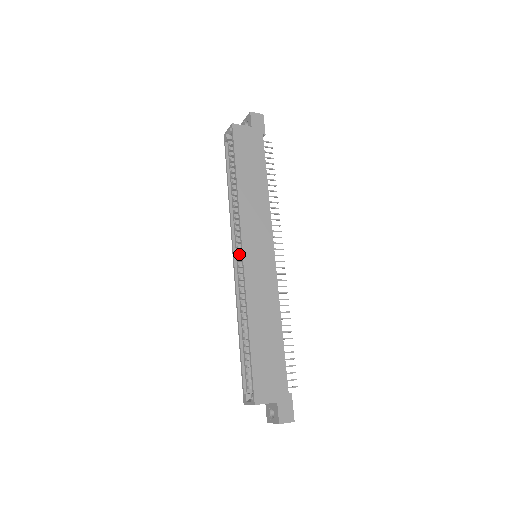
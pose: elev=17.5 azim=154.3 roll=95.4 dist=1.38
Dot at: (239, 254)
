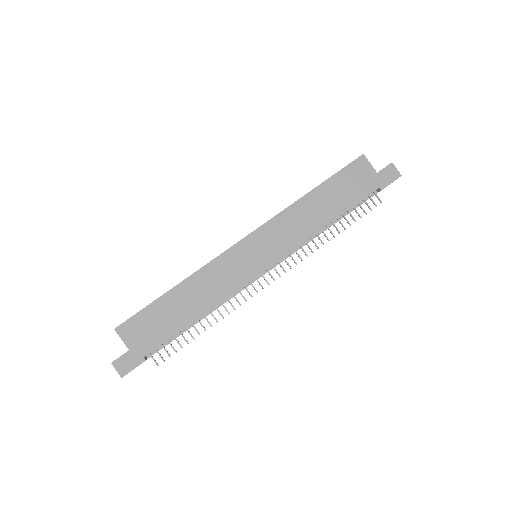
Dot at: occluded
